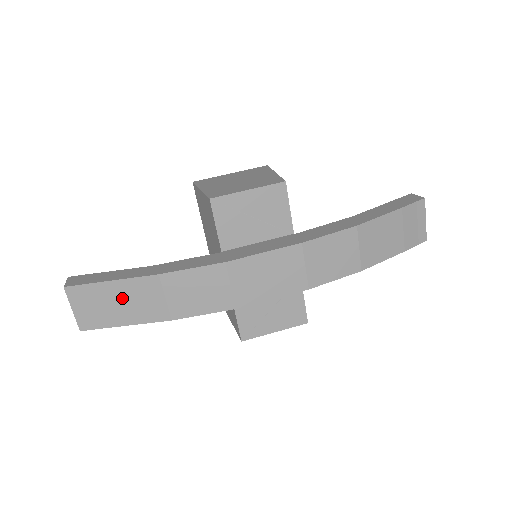
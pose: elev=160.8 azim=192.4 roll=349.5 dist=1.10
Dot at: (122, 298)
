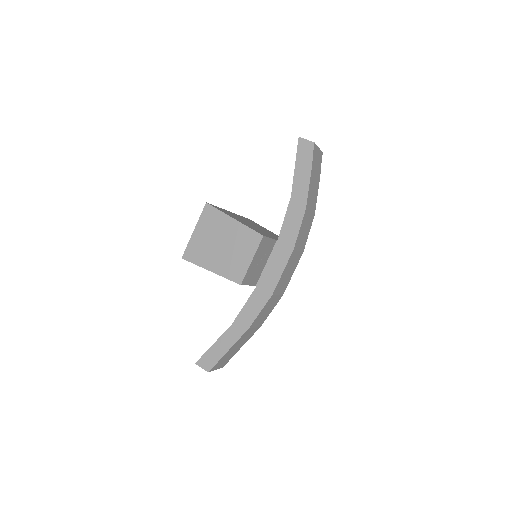
Dot at: (236, 347)
